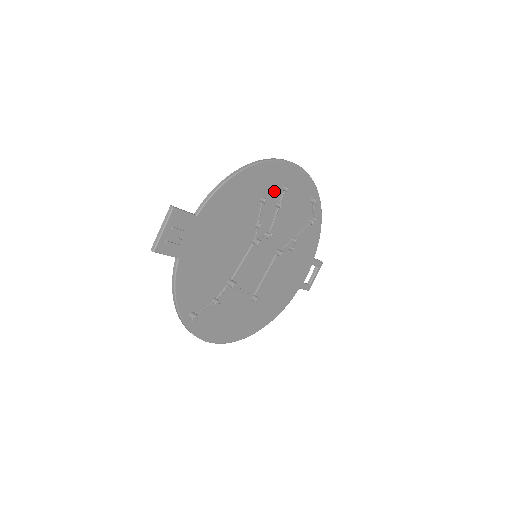
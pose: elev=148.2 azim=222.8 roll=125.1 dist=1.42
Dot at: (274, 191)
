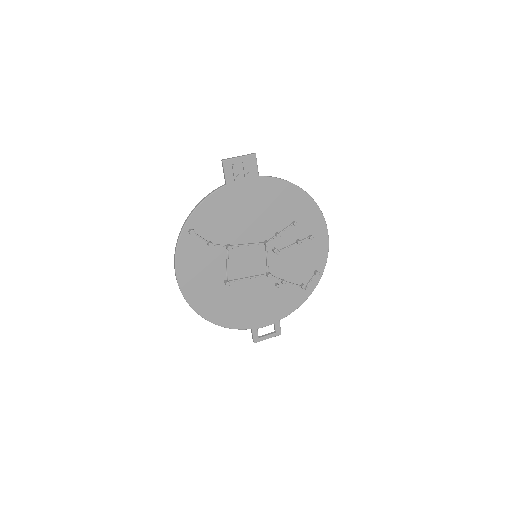
Dot at: (304, 229)
